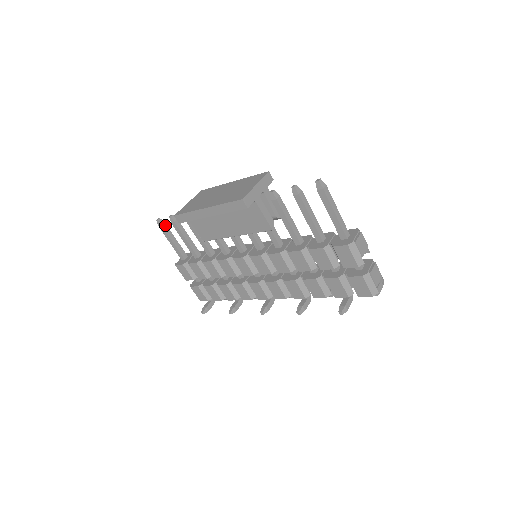
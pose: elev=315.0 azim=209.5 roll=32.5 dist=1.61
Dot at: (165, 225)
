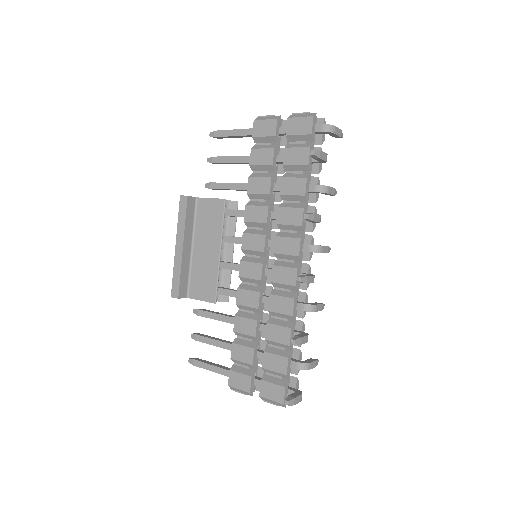
Dot at: (199, 359)
